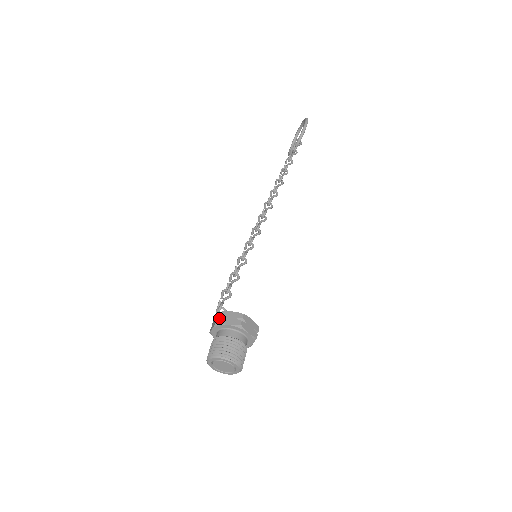
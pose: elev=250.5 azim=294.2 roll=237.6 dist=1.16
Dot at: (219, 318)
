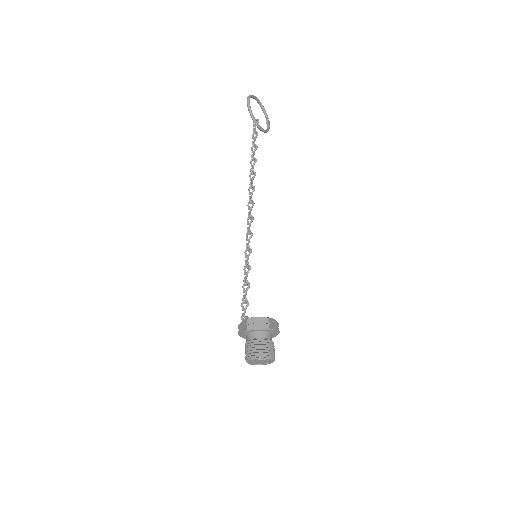
Dot at: (239, 331)
